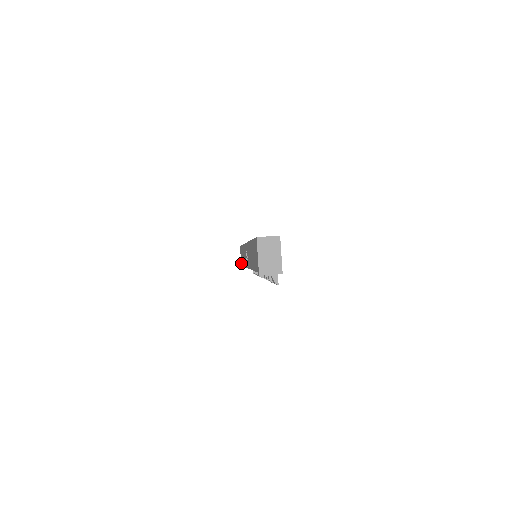
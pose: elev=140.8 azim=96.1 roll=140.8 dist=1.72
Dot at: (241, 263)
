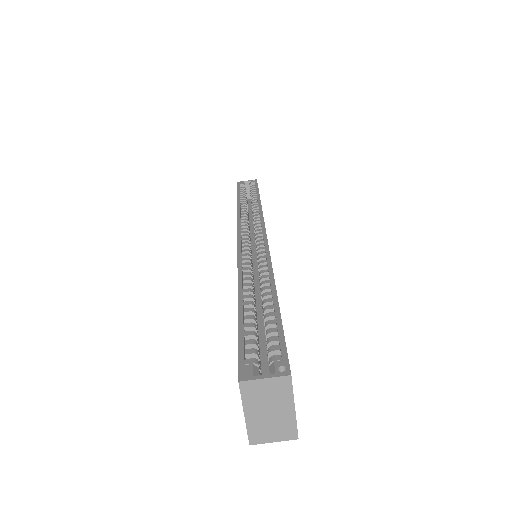
Dot at: occluded
